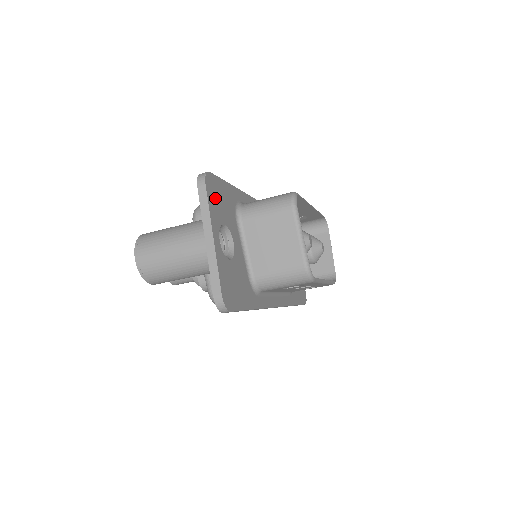
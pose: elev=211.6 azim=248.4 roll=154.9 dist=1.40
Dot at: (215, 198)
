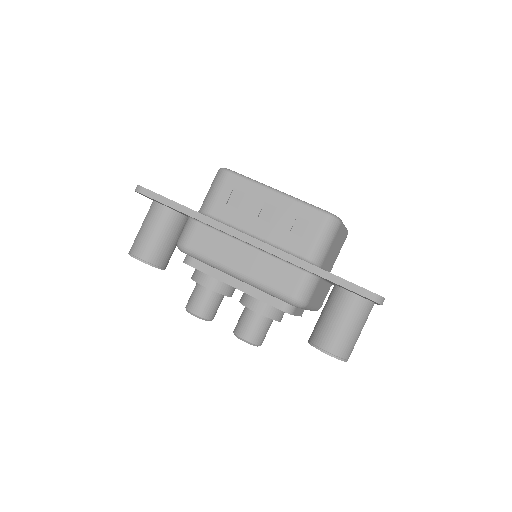
Dot at: occluded
